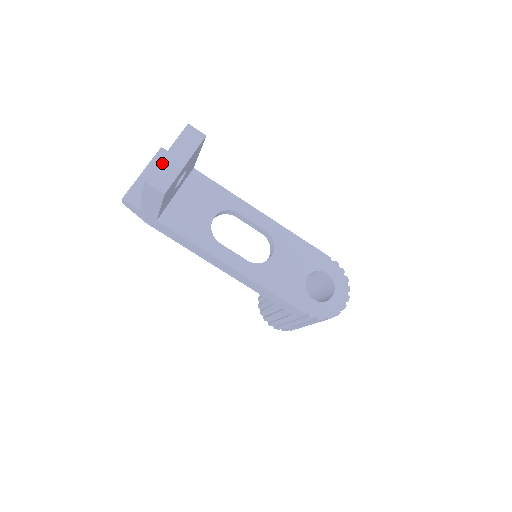
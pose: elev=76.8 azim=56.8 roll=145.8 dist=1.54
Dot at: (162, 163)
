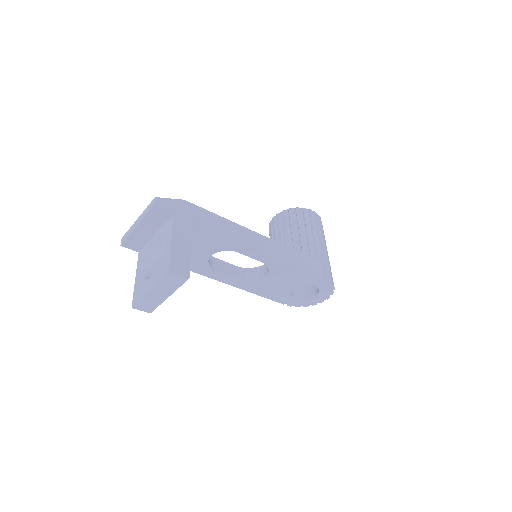
Dot at: (145, 297)
